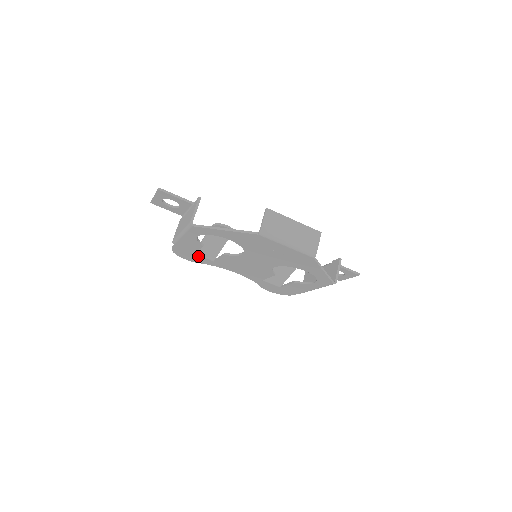
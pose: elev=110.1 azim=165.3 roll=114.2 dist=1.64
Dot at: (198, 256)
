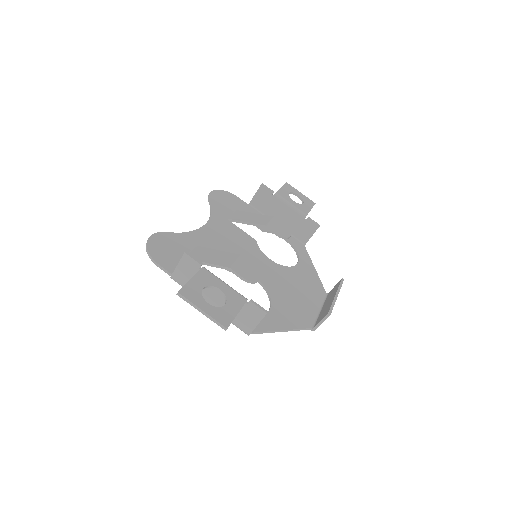
Dot at: occluded
